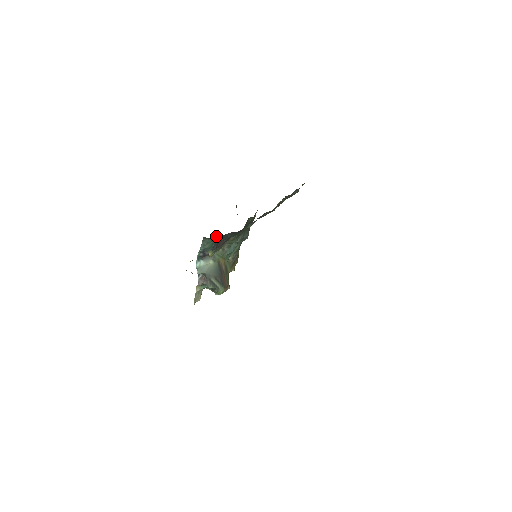
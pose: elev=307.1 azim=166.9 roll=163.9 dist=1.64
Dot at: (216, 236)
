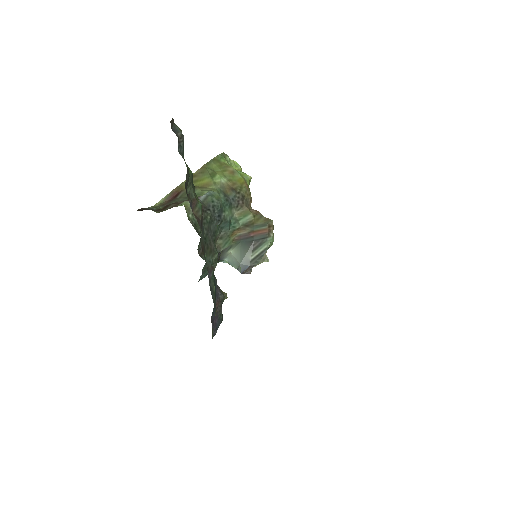
Dot at: (202, 270)
